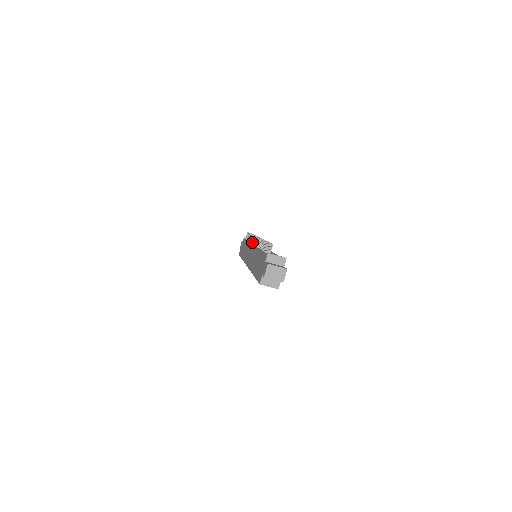
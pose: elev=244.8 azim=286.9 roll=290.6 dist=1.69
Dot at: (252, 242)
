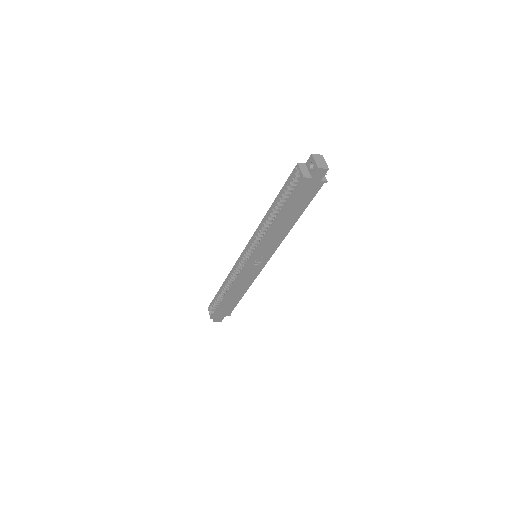
Dot at: occluded
